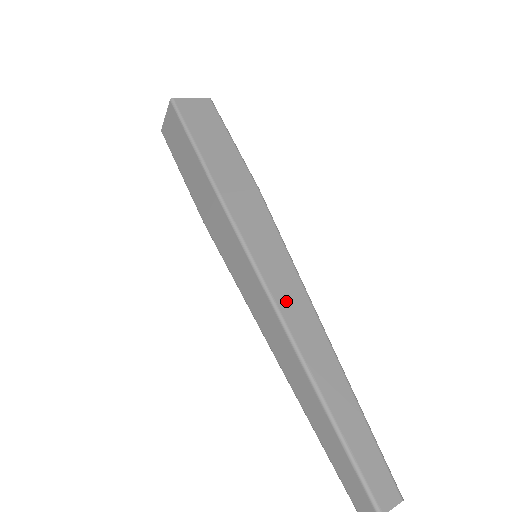
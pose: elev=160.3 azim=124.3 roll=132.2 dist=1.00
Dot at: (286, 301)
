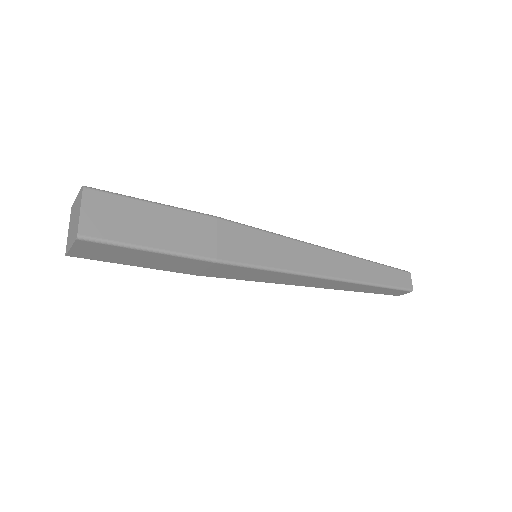
Dot at: (310, 265)
